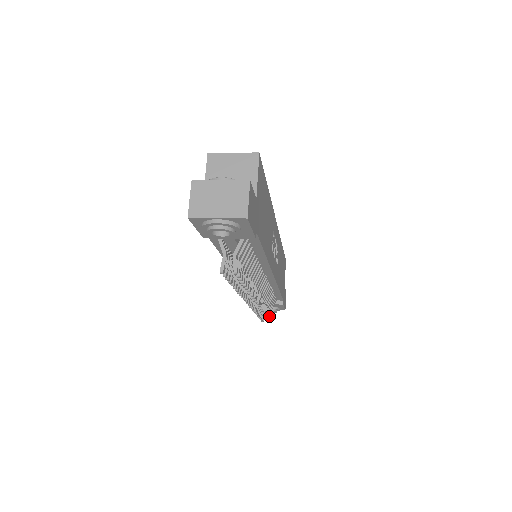
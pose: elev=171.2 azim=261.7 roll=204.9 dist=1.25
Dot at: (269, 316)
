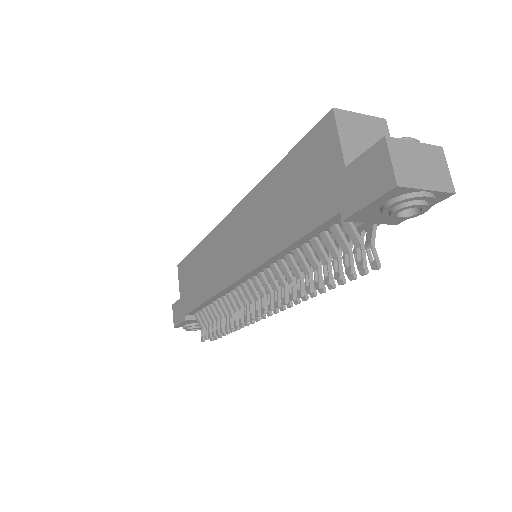
Dot at: (221, 333)
